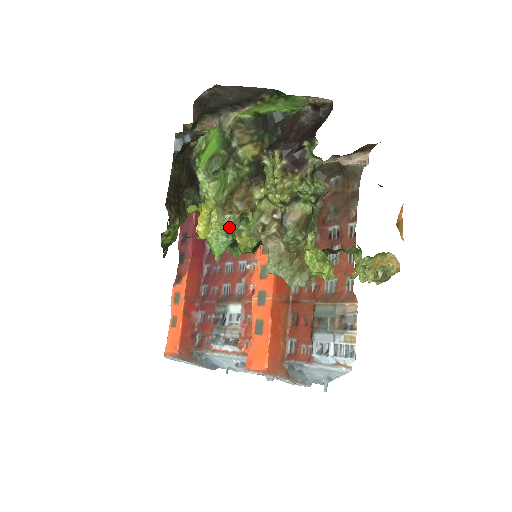
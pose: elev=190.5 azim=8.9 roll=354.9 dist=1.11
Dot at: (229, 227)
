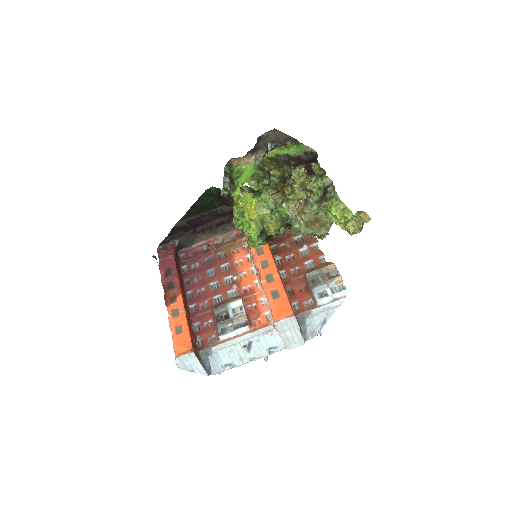
Dot at: (264, 217)
